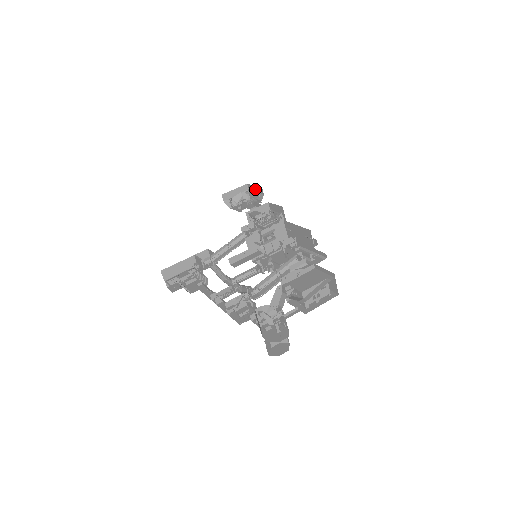
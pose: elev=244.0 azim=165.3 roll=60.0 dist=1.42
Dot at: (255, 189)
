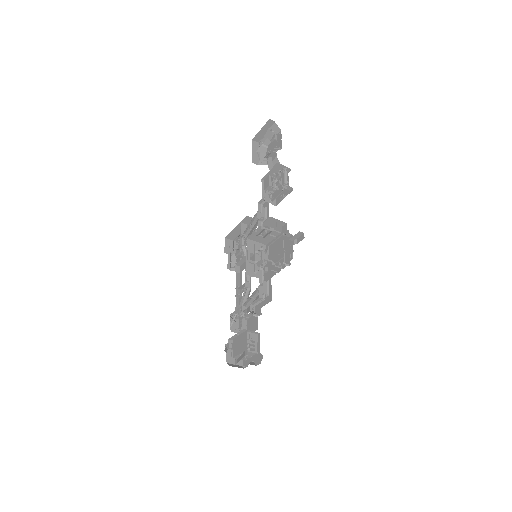
Dot at: occluded
